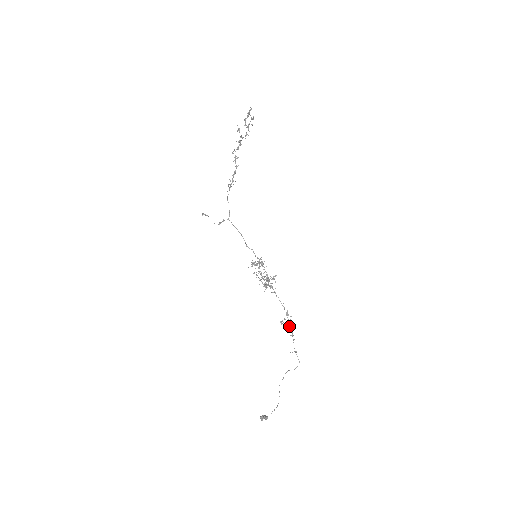
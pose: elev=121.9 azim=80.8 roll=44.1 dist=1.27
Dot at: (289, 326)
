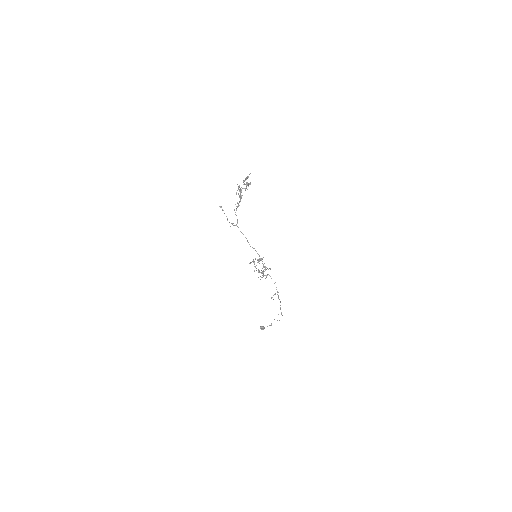
Dot at: (278, 298)
